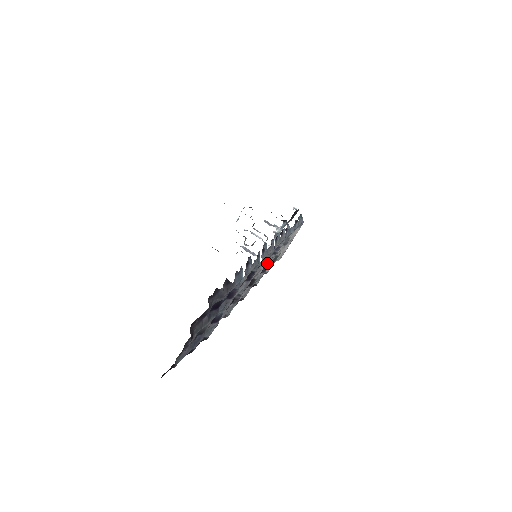
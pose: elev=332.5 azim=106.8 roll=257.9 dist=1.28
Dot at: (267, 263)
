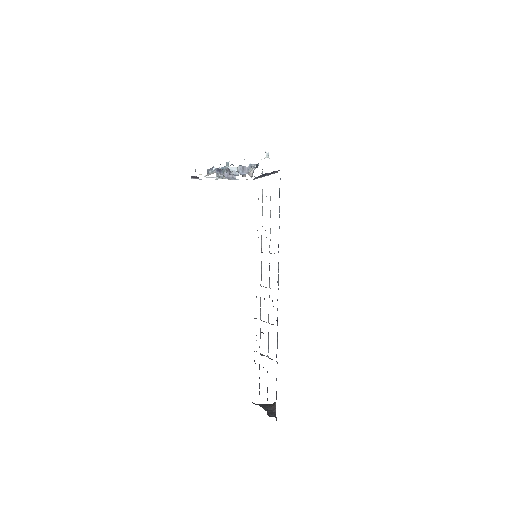
Dot at: occluded
